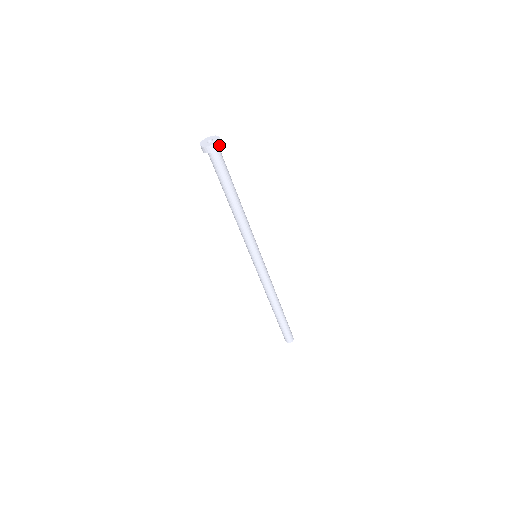
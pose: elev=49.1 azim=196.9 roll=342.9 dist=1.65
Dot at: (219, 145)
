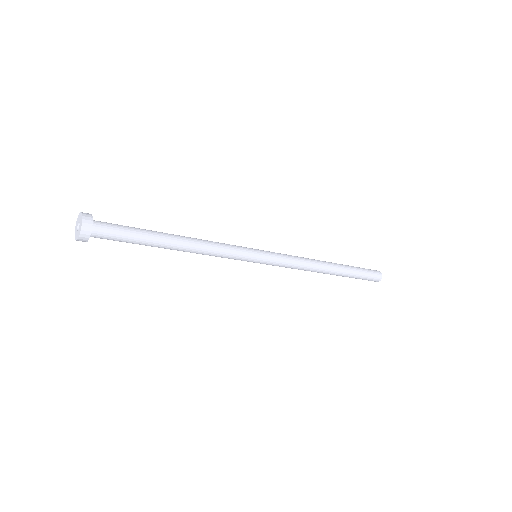
Dot at: (85, 237)
